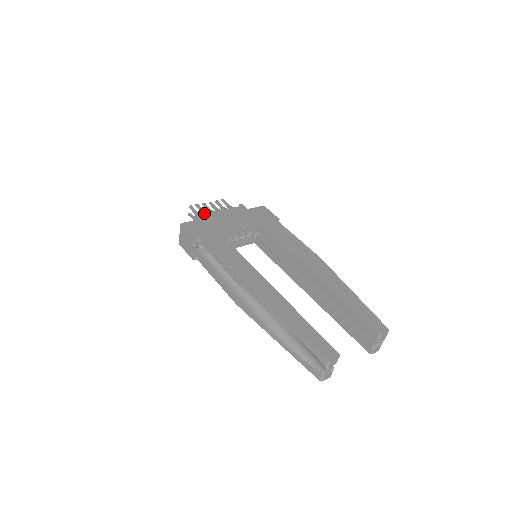
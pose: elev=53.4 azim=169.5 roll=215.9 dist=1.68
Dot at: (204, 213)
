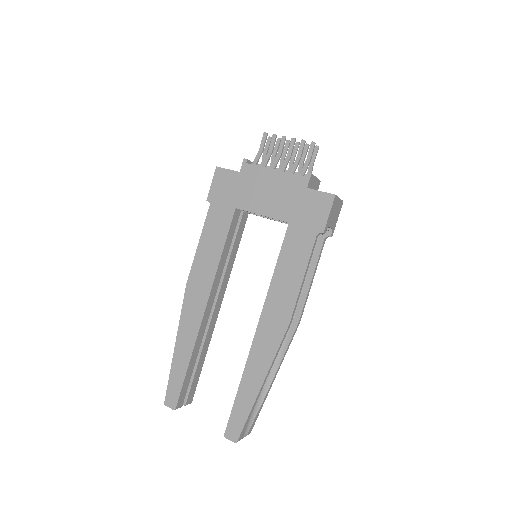
Dot at: (252, 164)
